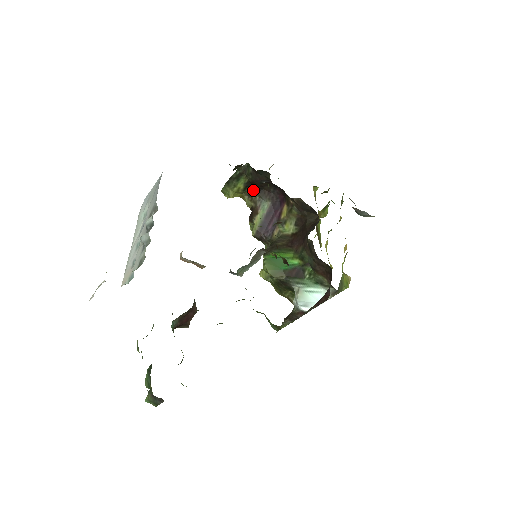
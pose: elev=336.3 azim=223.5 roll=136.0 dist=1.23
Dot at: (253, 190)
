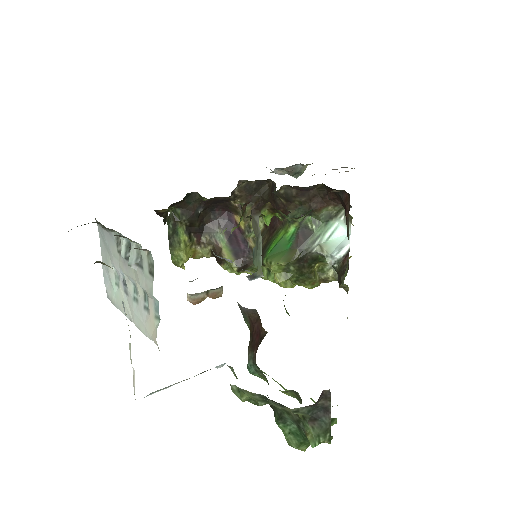
Dot at: (198, 233)
